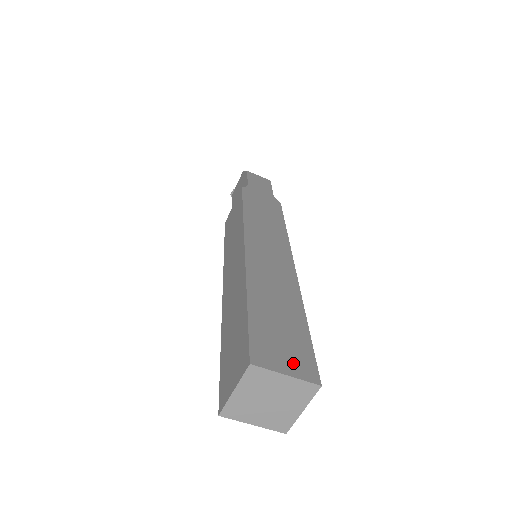
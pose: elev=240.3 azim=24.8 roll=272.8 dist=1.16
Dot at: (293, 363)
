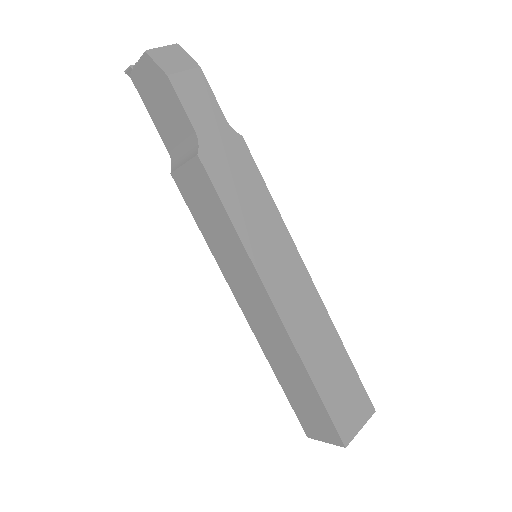
Dot at: (359, 413)
